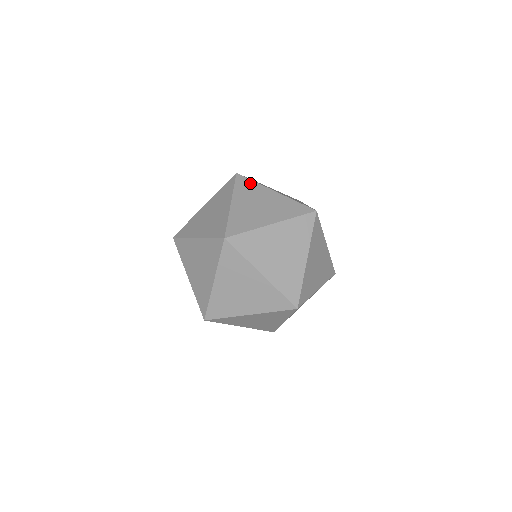
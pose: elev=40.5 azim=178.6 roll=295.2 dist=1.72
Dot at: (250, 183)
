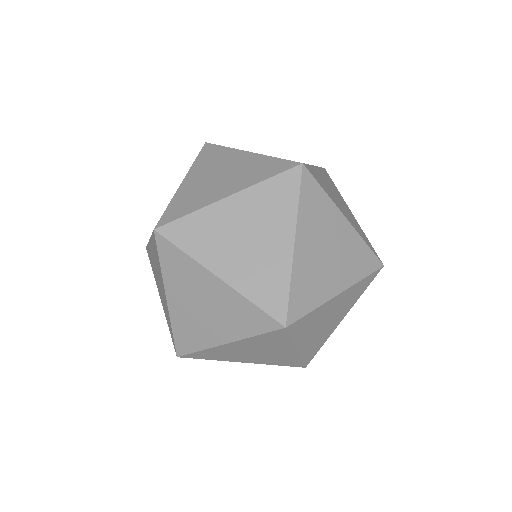
Dot at: (319, 195)
